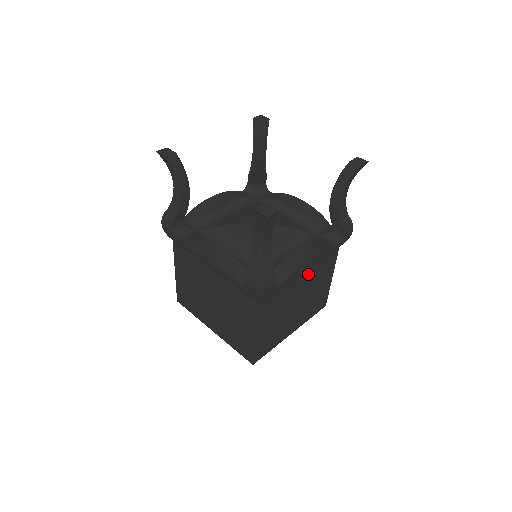
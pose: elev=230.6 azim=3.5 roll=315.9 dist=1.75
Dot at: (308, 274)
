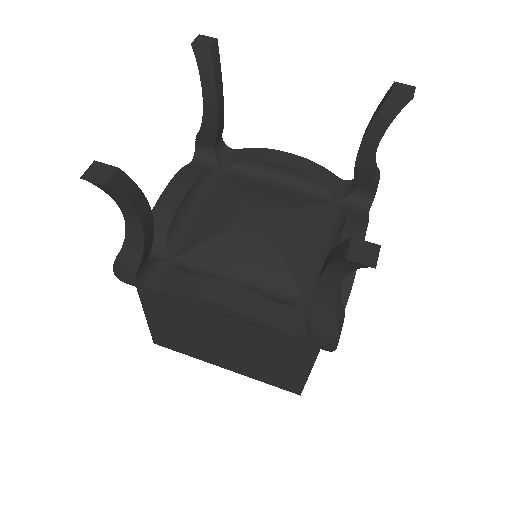
Dot at: occluded
